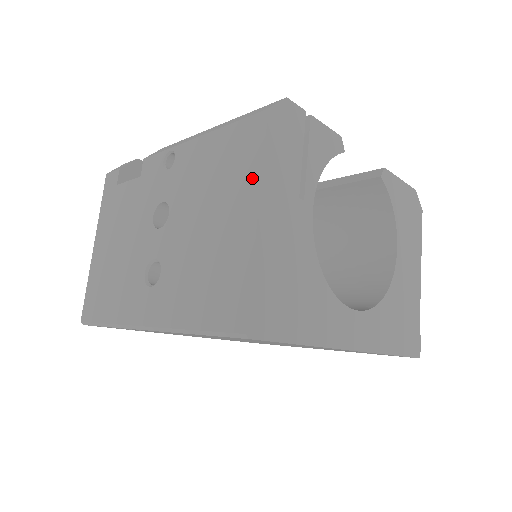
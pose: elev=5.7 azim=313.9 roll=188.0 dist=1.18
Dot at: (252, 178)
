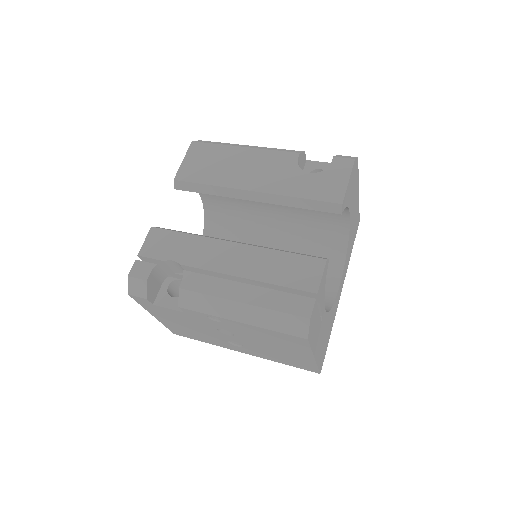
Dot at: (305, 351)
